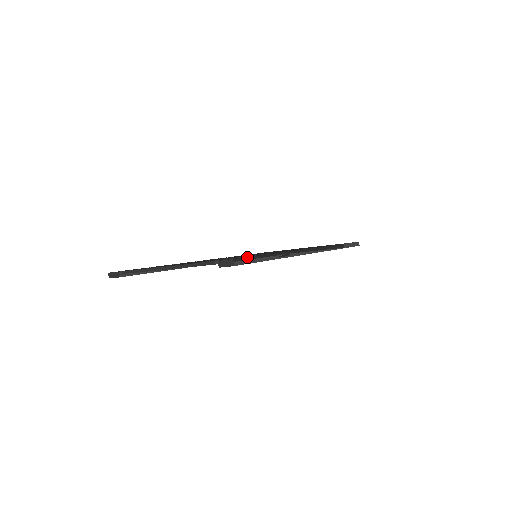
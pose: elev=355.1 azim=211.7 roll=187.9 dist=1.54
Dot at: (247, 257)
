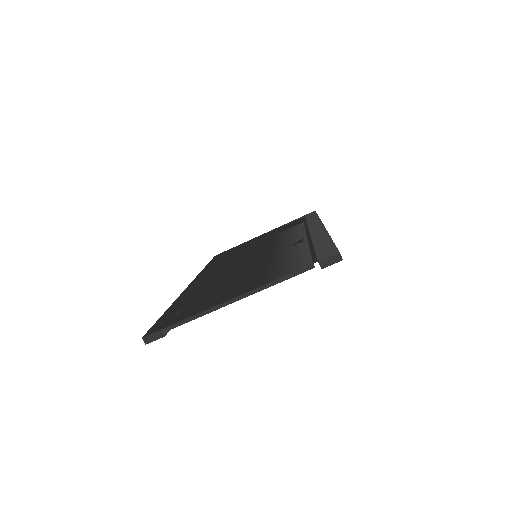
Dot at: (336, 247)
